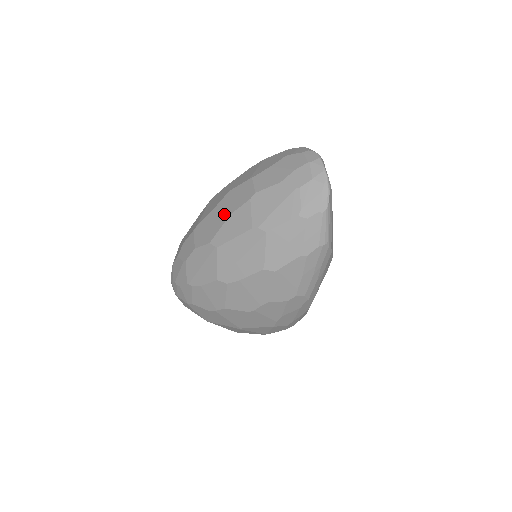
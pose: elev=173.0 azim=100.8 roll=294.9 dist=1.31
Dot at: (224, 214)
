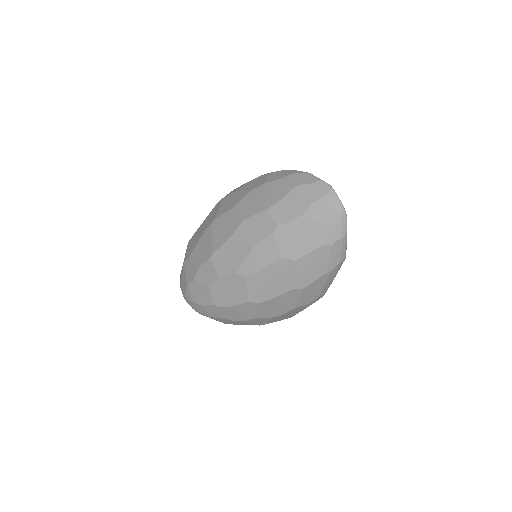
Dot at: (246, 246)
